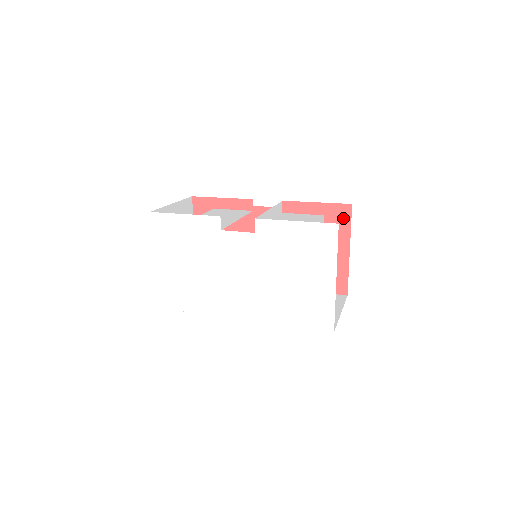
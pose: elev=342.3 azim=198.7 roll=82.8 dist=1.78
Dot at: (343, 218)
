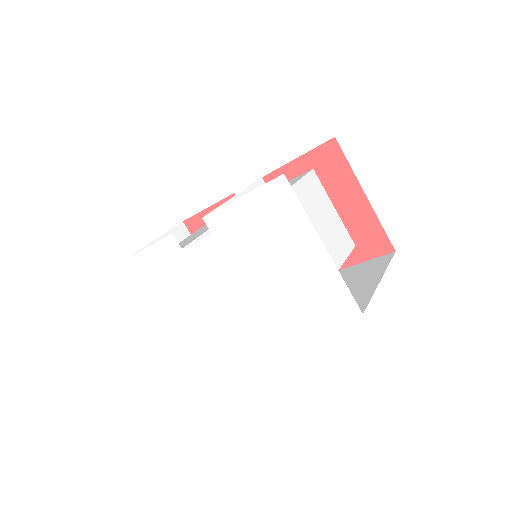
Dot at: (335, 160)
